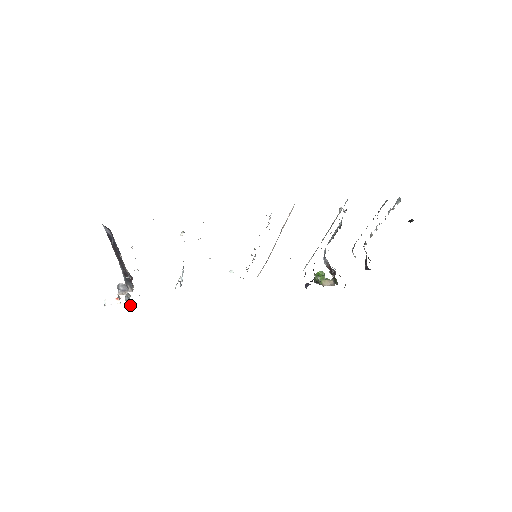
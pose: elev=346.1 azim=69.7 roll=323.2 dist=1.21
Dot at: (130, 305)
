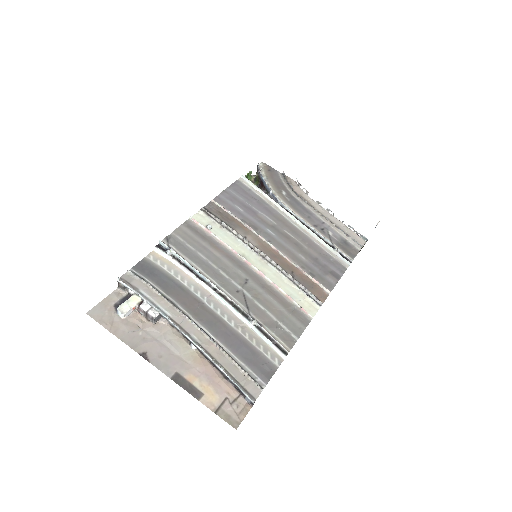
Dot at: (128, 290)
